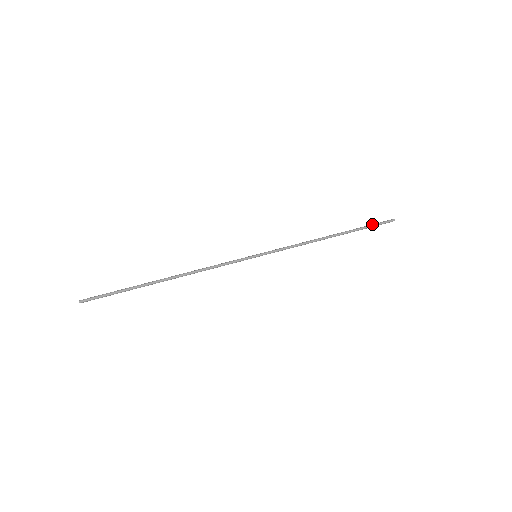
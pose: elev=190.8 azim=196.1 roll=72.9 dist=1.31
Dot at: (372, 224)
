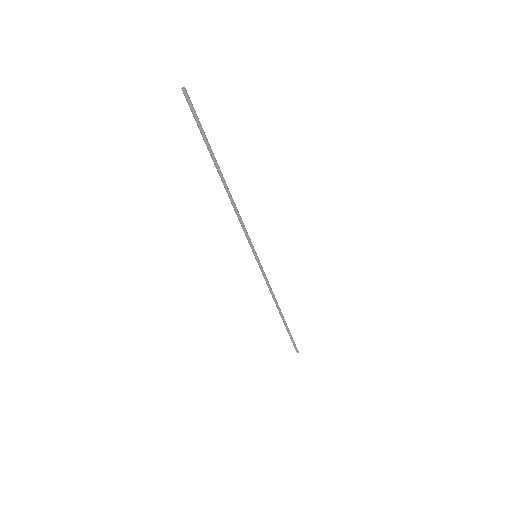
Dot at: (292, 337)
